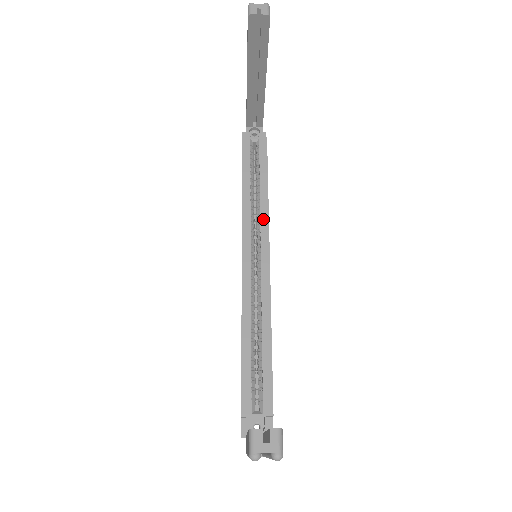
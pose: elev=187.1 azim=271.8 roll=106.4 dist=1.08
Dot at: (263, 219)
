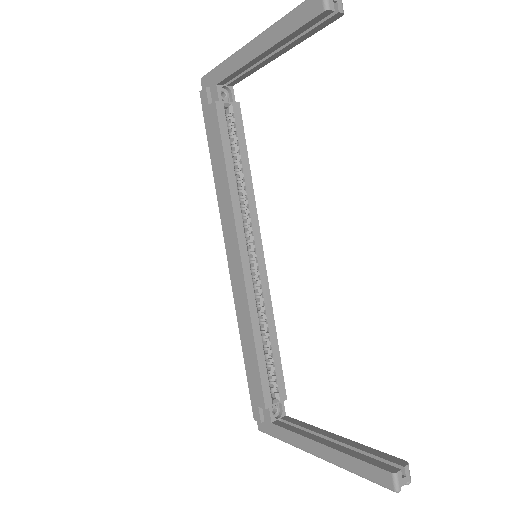
Dot at: (252, 210)
